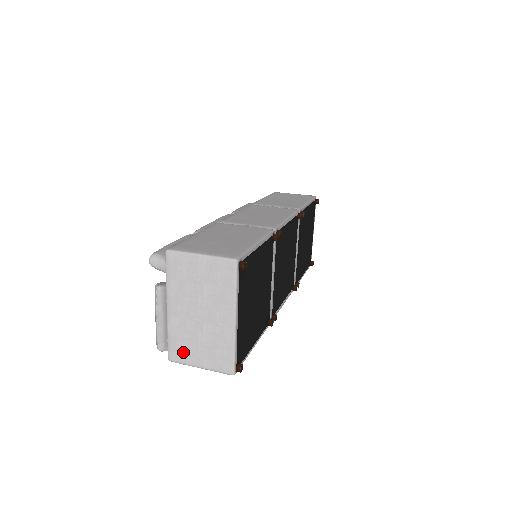
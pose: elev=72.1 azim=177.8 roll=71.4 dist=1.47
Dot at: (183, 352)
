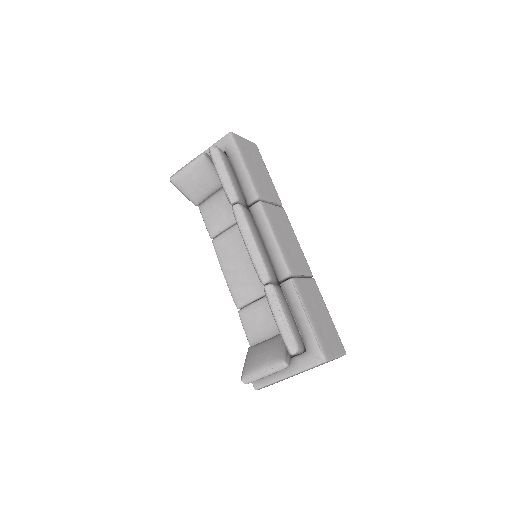
Dot at: occluded
